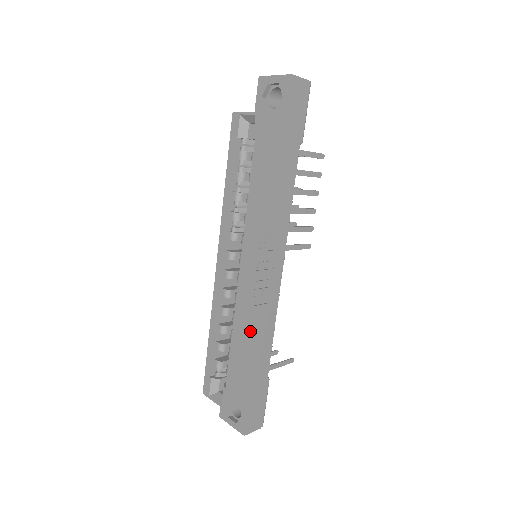
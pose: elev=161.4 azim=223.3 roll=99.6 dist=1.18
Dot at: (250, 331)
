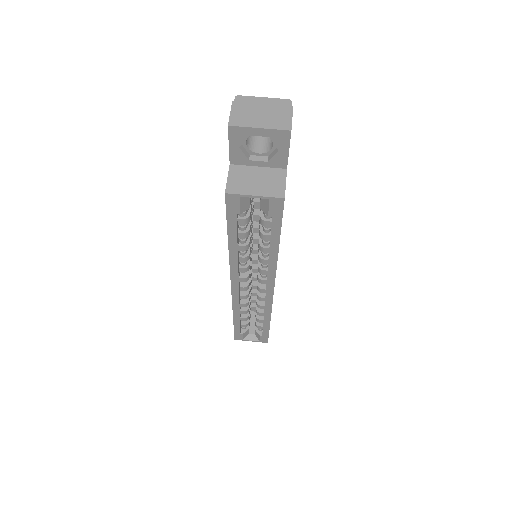
Dot at: occluded
